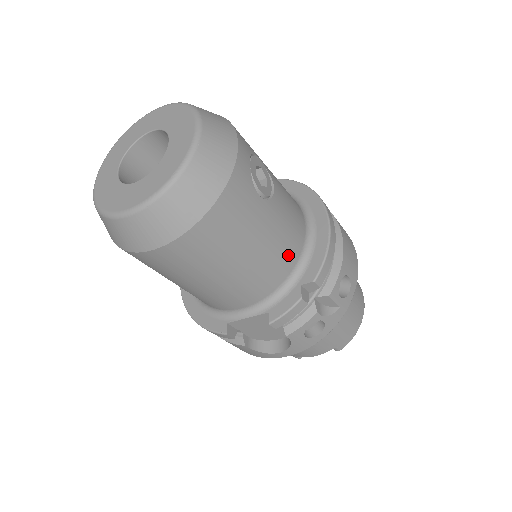
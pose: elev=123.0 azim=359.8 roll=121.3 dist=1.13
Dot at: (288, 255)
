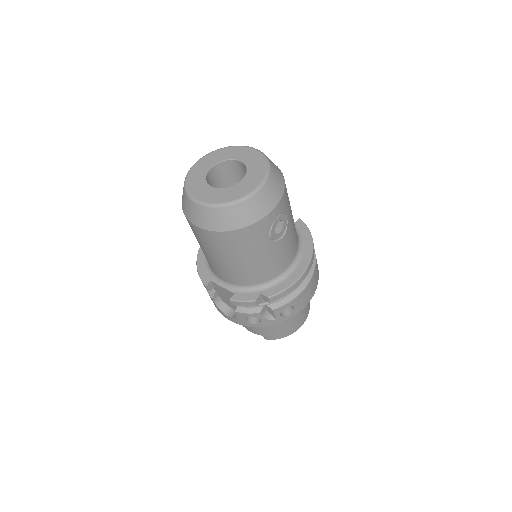
Dot at: (266, 274)
